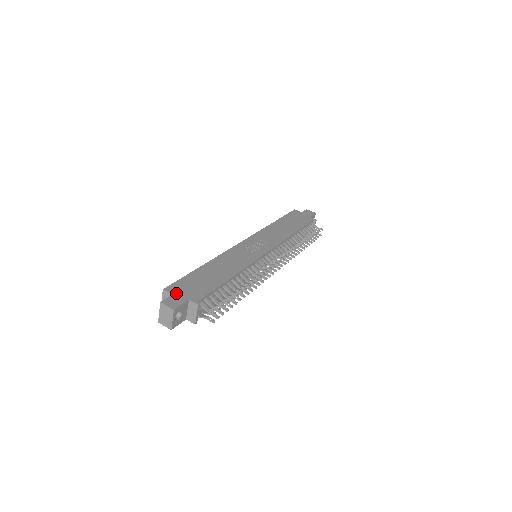
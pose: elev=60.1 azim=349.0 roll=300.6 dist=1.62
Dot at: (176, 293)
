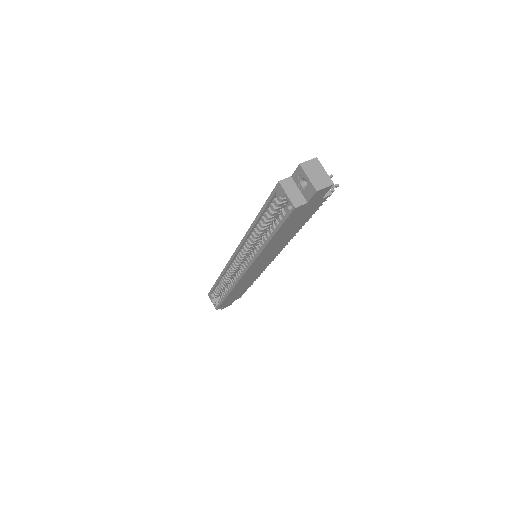
Dot at: (290, 178)
